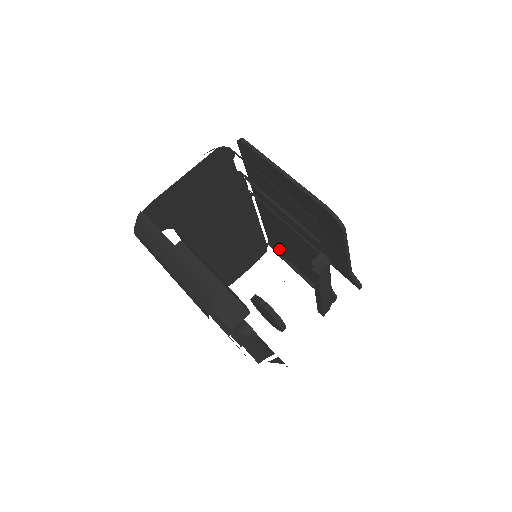
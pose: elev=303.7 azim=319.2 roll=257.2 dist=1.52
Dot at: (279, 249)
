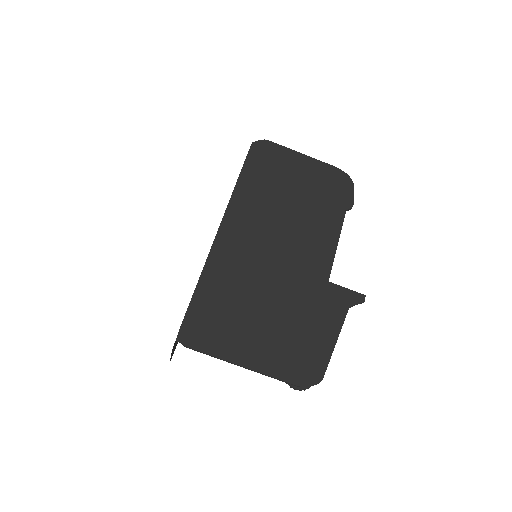
Dot at: (266, 167)
